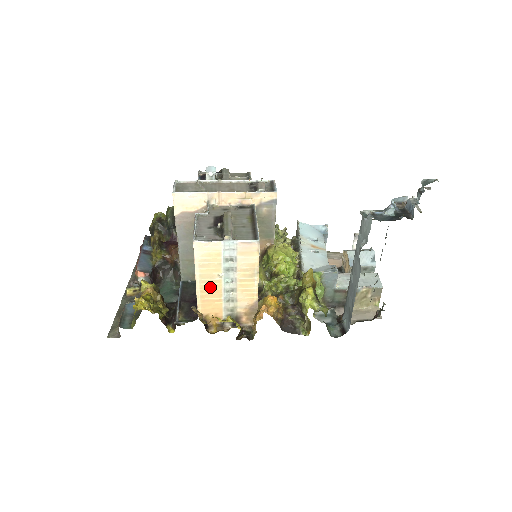
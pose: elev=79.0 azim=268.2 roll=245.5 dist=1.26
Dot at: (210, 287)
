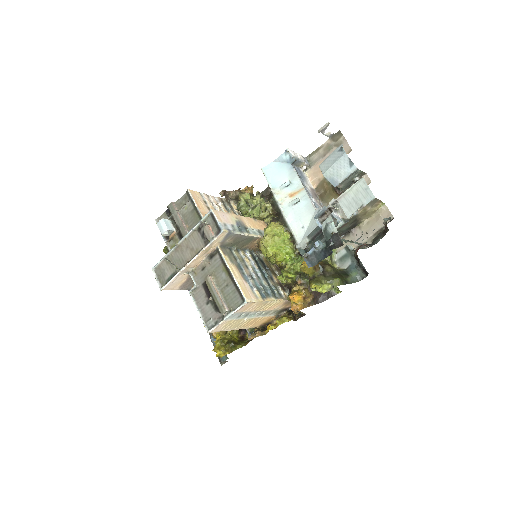
Dot at: (247, 323)
